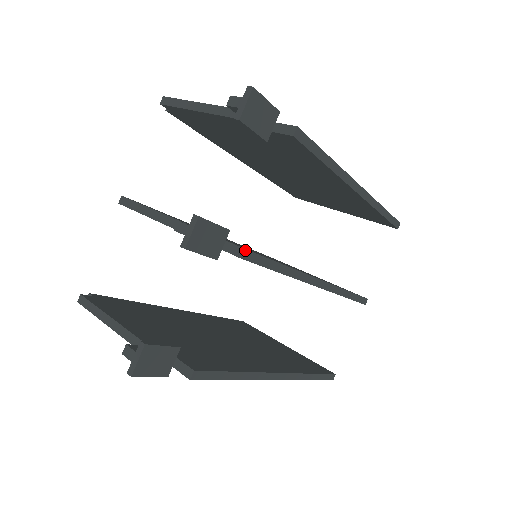
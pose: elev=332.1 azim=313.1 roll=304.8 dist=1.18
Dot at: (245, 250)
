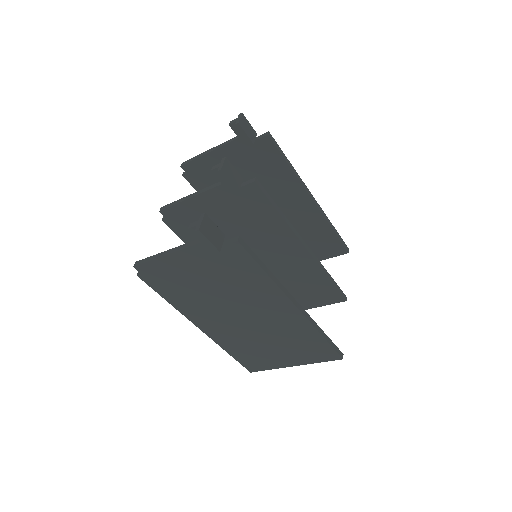
Dot at: (256, 178)
